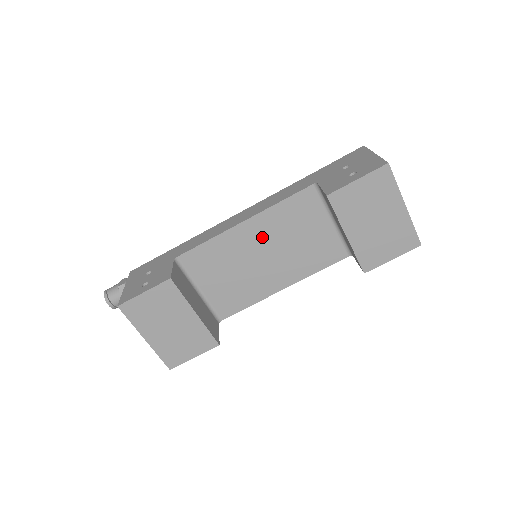
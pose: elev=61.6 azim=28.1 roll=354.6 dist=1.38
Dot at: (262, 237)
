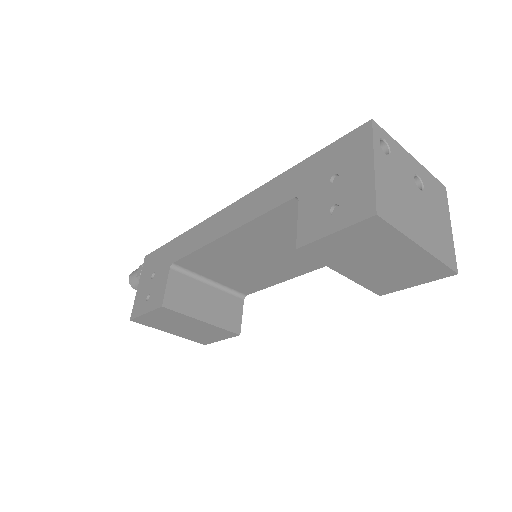
Dot at: (254, 244)
